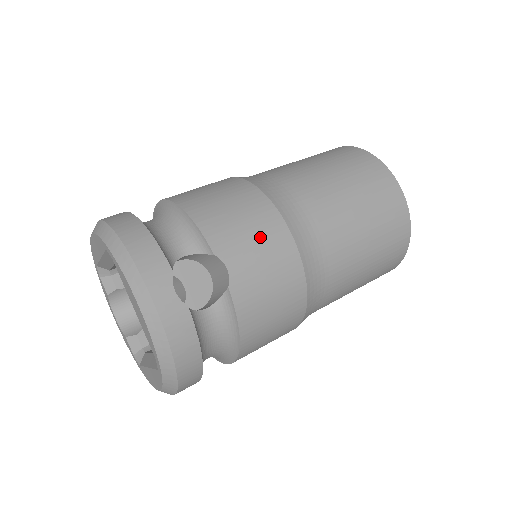
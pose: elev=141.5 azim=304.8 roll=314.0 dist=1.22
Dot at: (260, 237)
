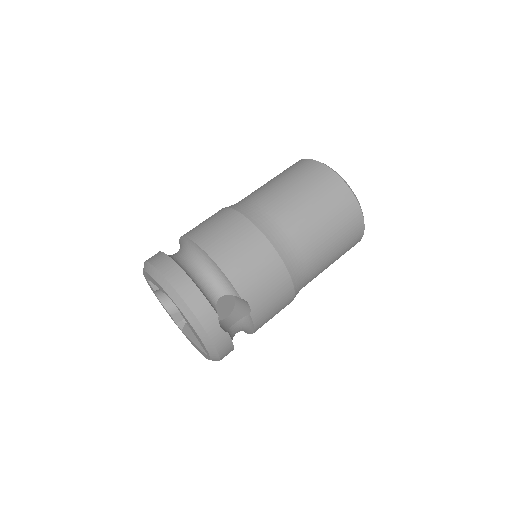
Dot at: (268, 278)
